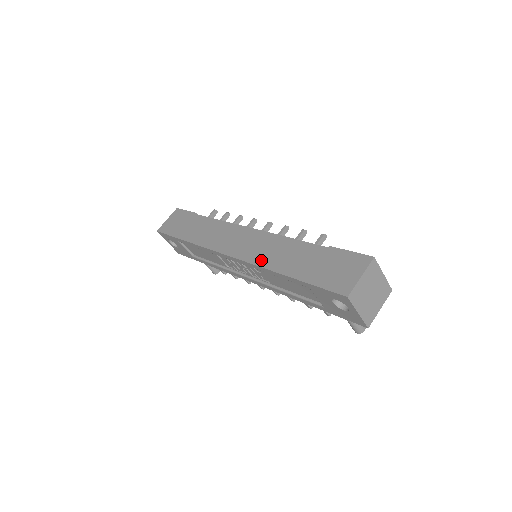
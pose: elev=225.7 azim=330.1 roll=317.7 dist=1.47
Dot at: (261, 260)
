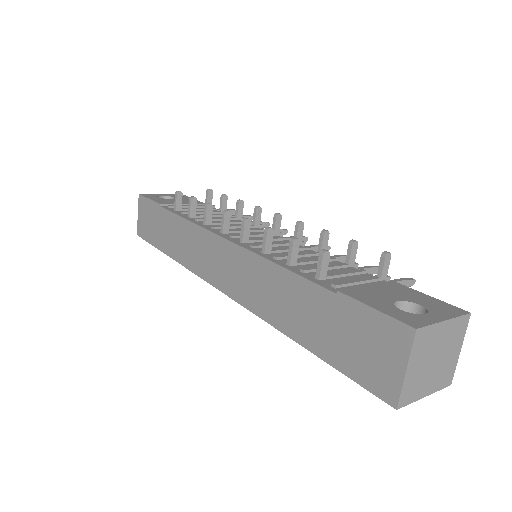
Dot at: (258, 306)
